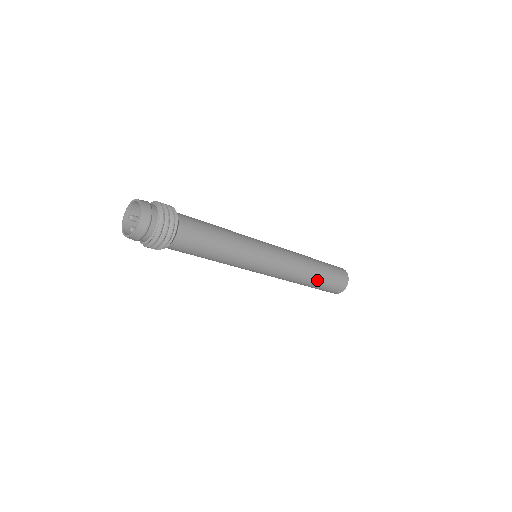
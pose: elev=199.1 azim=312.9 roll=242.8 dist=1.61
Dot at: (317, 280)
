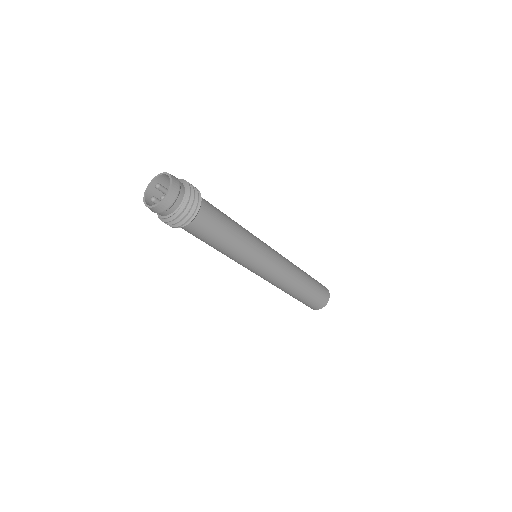
Dot at: (299, 295)
